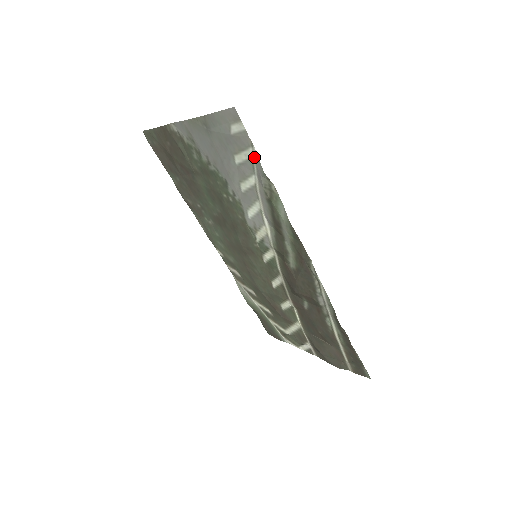
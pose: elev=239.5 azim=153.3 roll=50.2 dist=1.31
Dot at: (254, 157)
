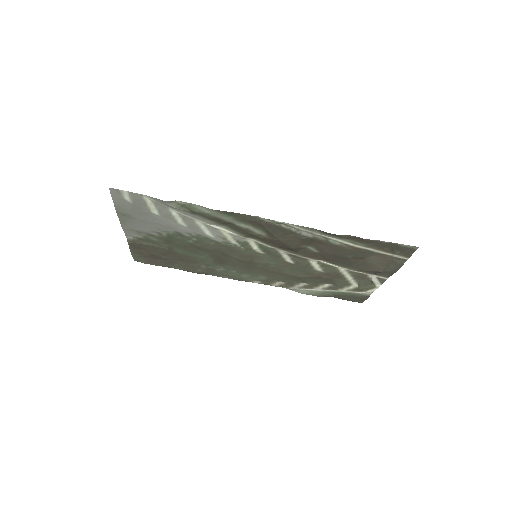
Dot at: (152, 200)
